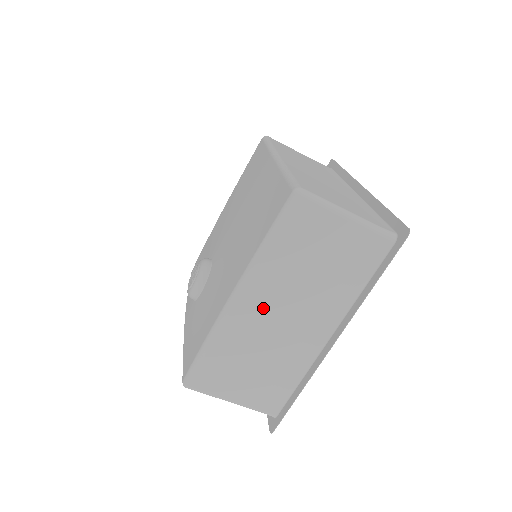
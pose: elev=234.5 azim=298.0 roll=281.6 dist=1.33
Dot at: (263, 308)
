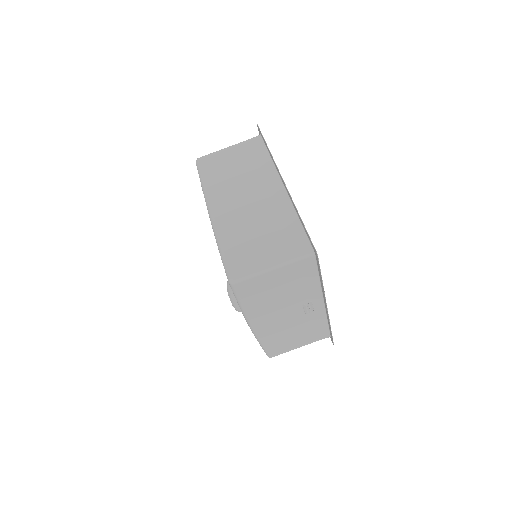
Dot at: (230, 205)
